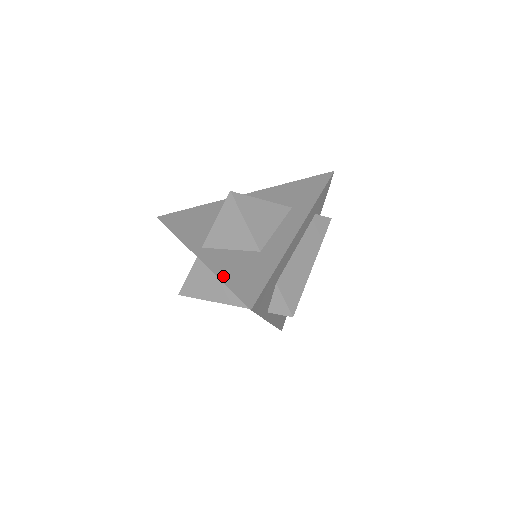
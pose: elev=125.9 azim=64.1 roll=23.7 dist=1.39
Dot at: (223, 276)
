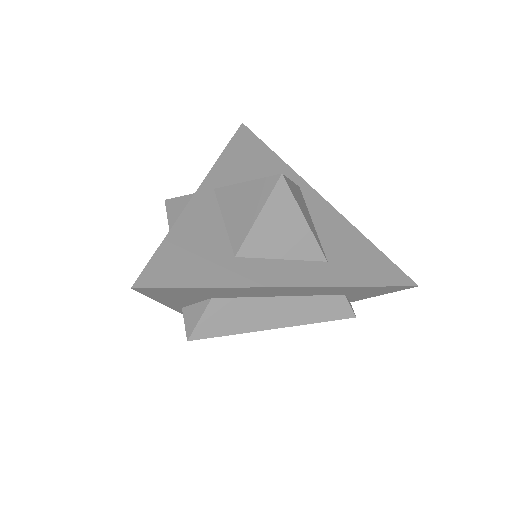
Dot at: (176, 232)
